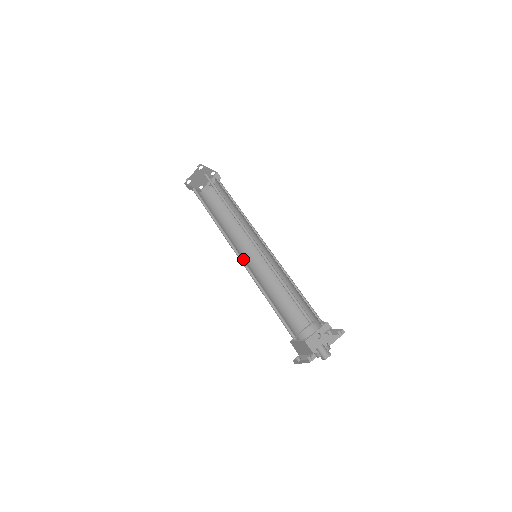
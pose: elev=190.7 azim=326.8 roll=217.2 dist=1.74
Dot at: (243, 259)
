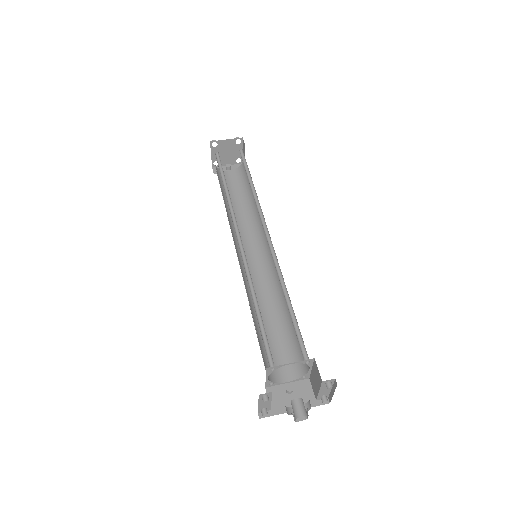
Dot at: occluded
